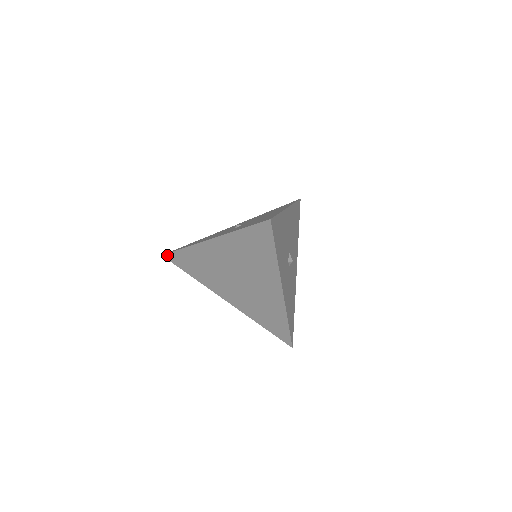
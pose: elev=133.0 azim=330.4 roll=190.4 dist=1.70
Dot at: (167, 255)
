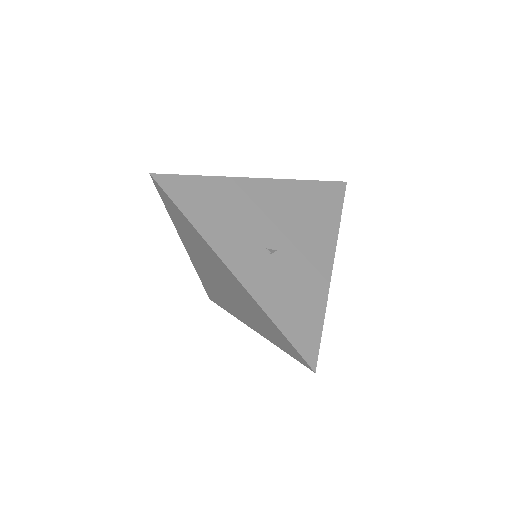
Dot at: (158, 185)
